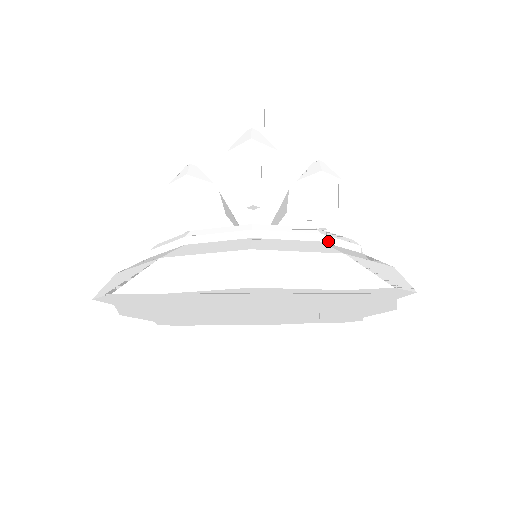
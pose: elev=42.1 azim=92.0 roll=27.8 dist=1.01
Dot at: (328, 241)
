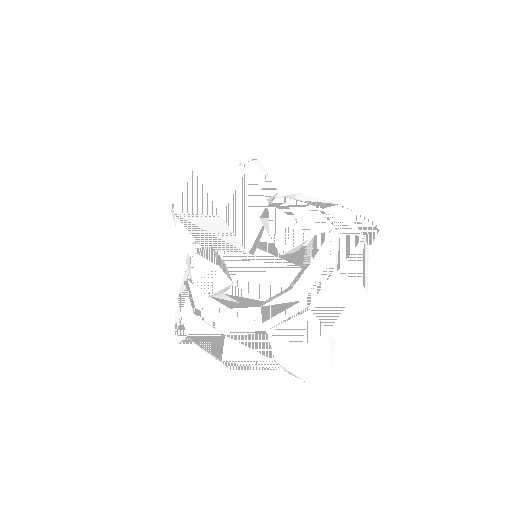
Dot at: (274, 329)
